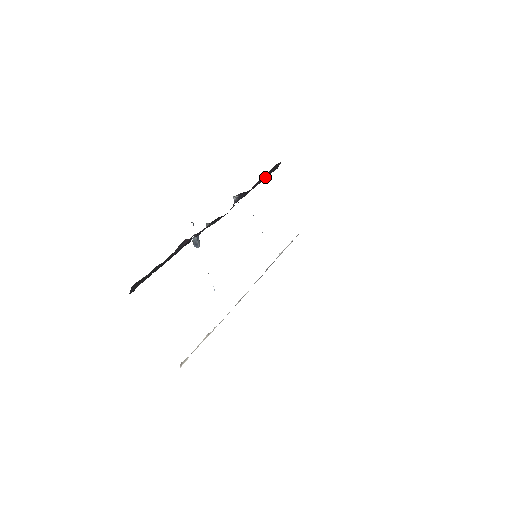
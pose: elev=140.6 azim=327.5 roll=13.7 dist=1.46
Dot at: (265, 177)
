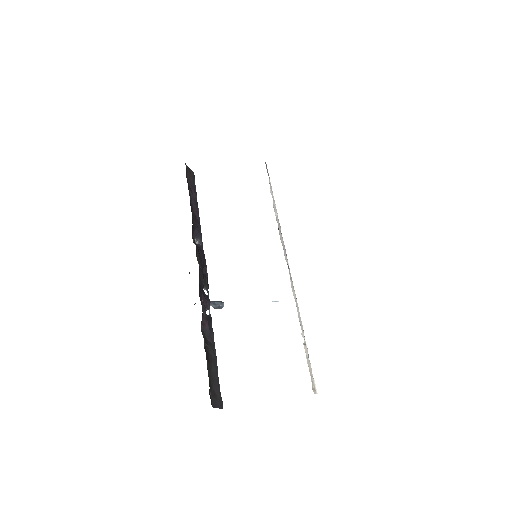
Dot at: (194, 194)
